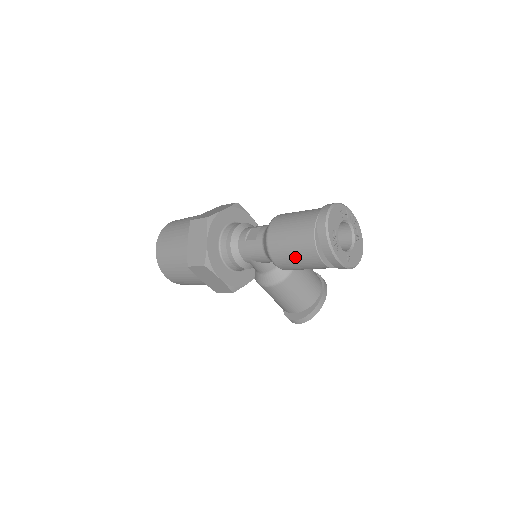
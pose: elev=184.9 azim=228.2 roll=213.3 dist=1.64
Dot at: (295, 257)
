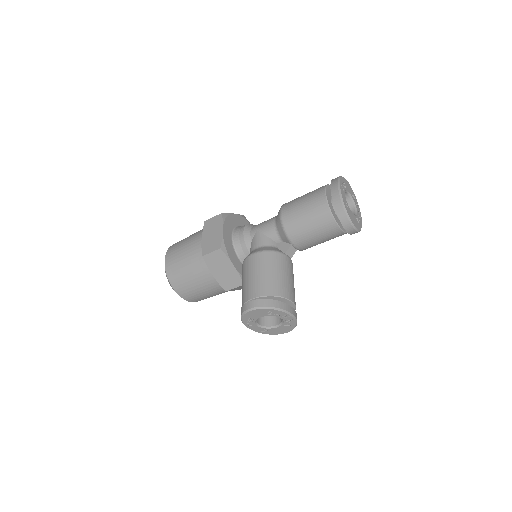
Dot at: (304, 199)
